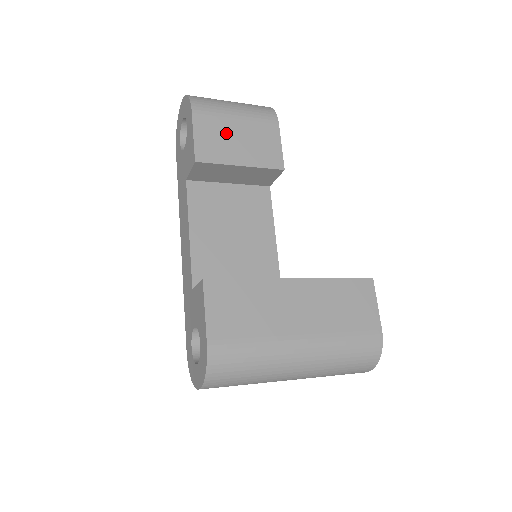
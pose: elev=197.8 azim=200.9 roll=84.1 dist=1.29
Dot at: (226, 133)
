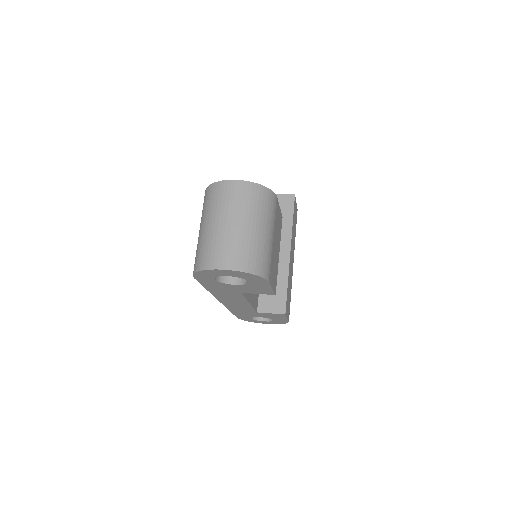
Dot at: occluded
